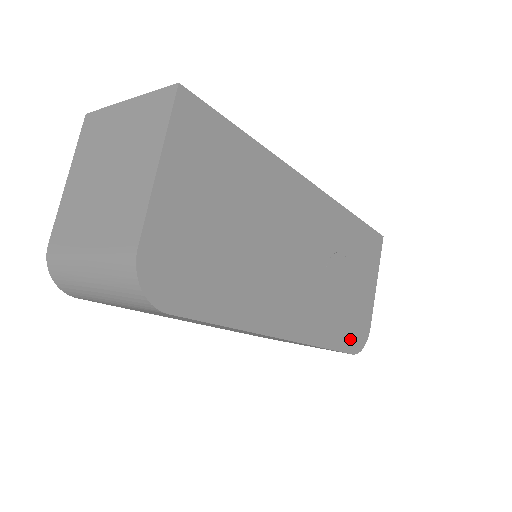
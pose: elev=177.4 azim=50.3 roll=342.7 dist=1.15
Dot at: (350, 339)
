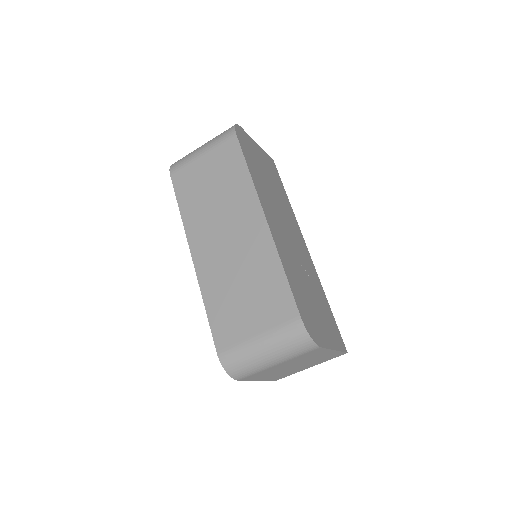
Dot at: (302, 309)
